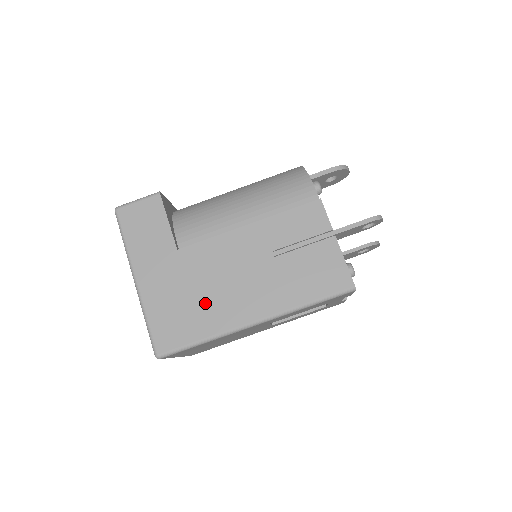
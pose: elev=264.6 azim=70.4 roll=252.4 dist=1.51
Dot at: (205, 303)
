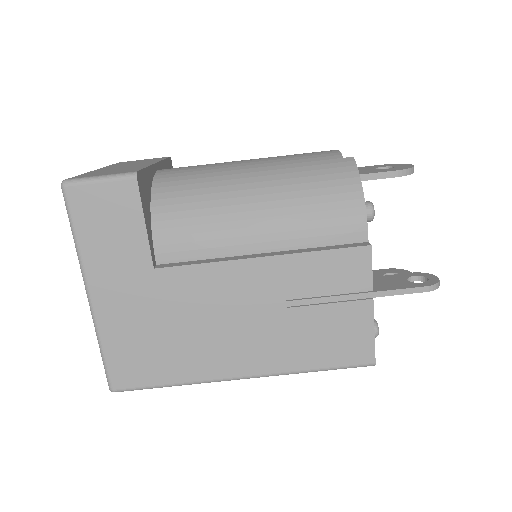
Dot at: (183, 344)
